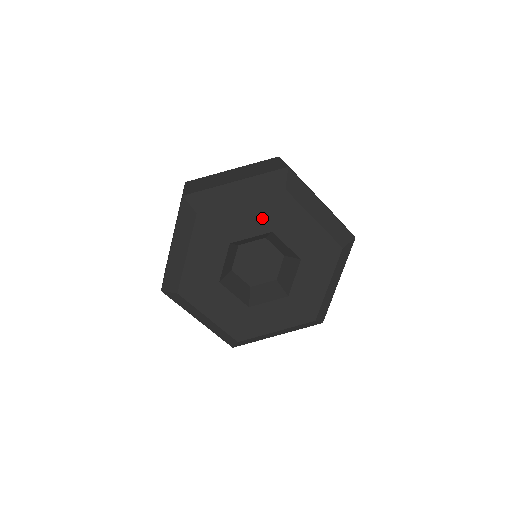
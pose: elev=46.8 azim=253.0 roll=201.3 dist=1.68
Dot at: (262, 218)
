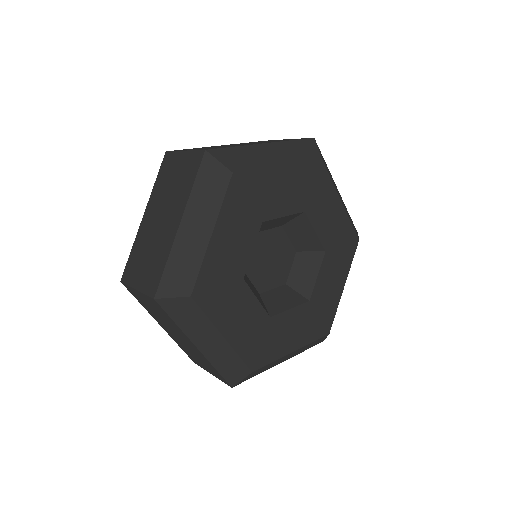
Dot at: (298, 192)
